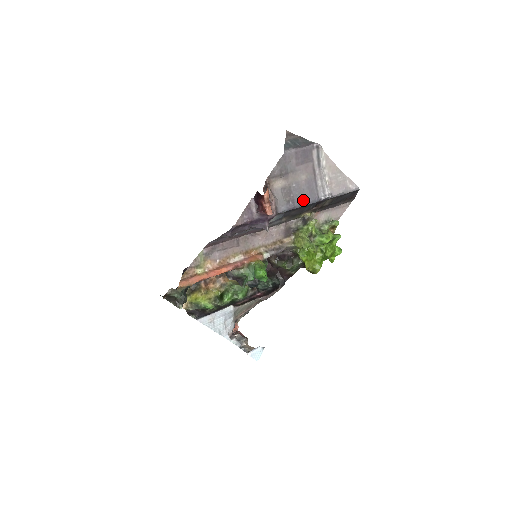
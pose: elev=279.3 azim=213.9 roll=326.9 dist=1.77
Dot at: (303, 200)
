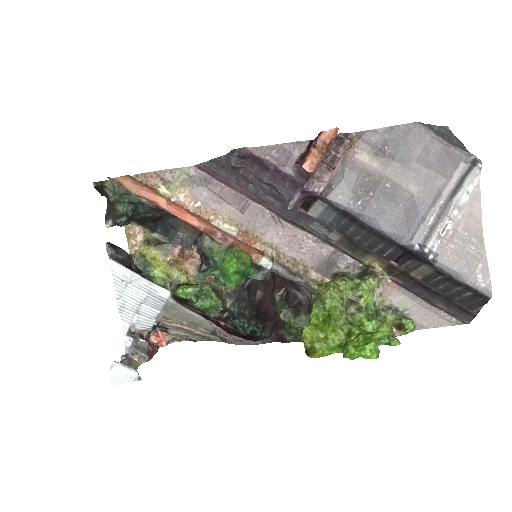
Dot at: (383, 219)
